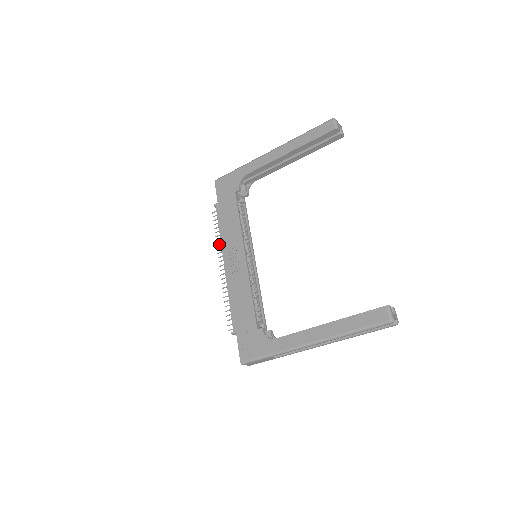
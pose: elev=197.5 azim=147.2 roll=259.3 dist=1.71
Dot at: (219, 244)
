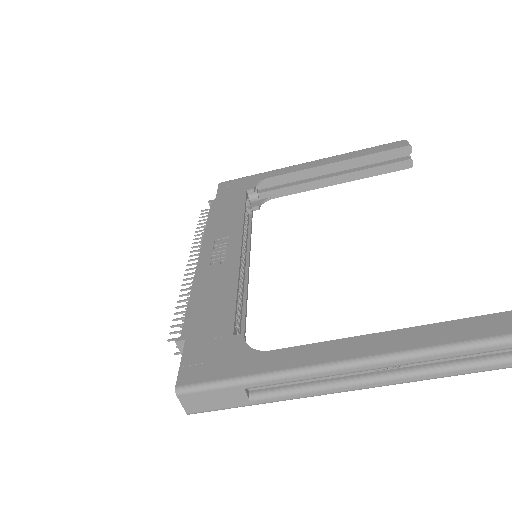
Dot at: (199, 238)
